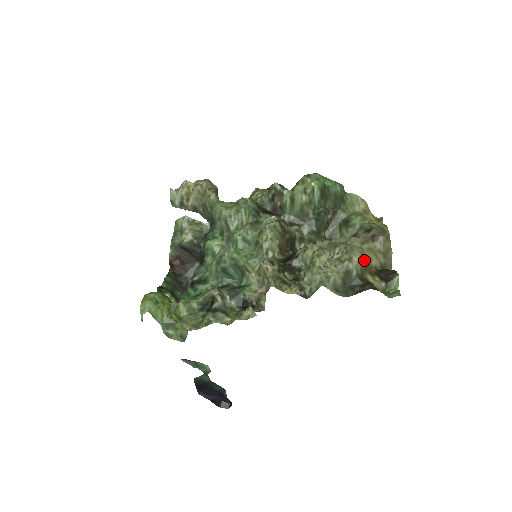
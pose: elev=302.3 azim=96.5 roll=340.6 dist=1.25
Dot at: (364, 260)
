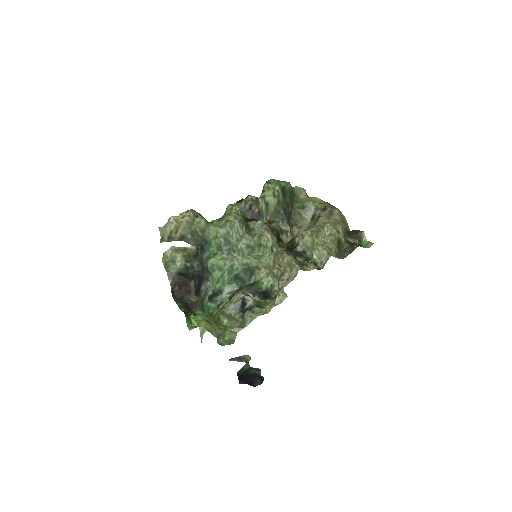
Dot at: occluded
